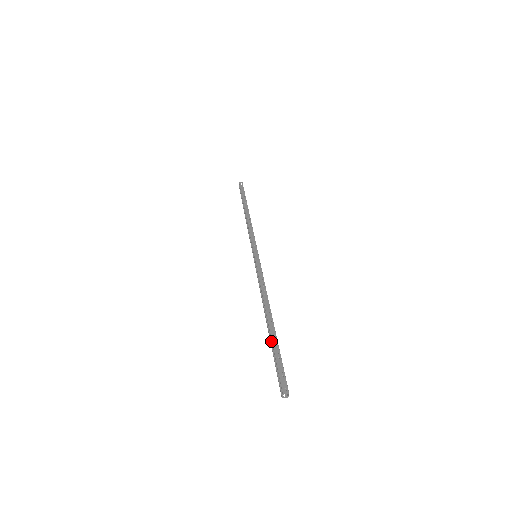
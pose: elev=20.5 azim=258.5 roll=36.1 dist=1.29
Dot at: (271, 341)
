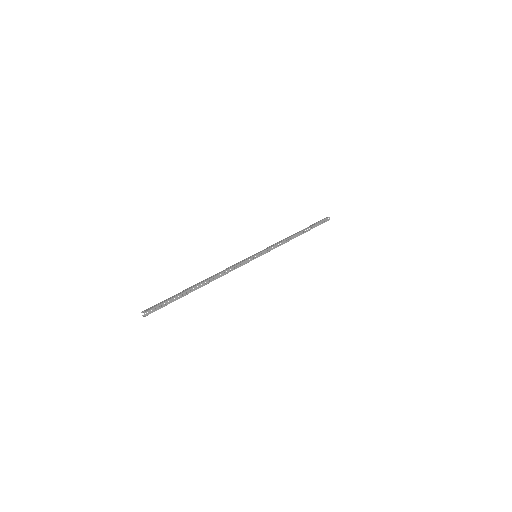
Dot at: (183, 294)
